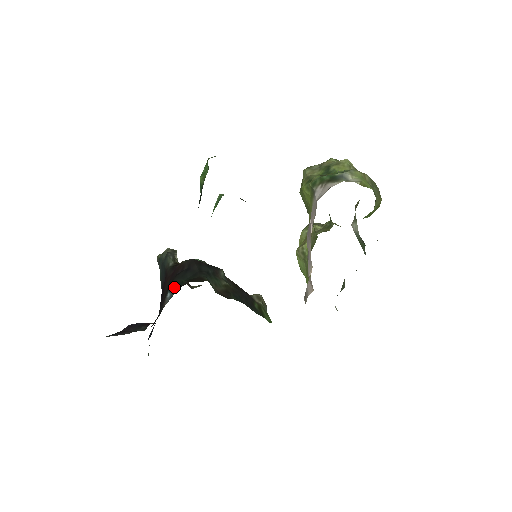
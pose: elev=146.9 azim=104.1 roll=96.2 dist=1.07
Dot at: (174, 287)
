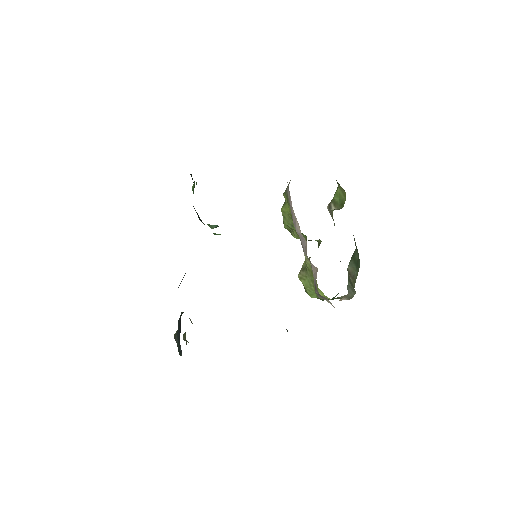
Dot at: occluded
